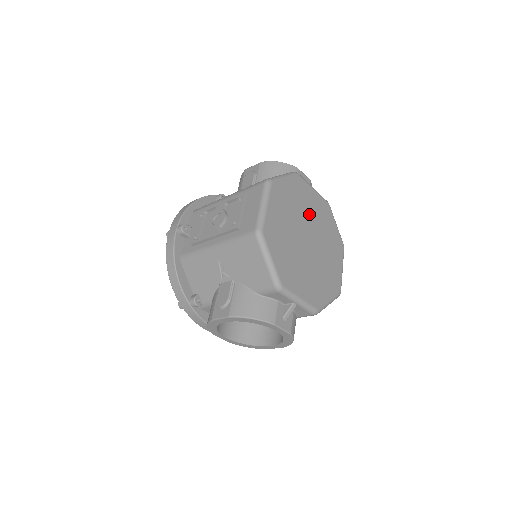
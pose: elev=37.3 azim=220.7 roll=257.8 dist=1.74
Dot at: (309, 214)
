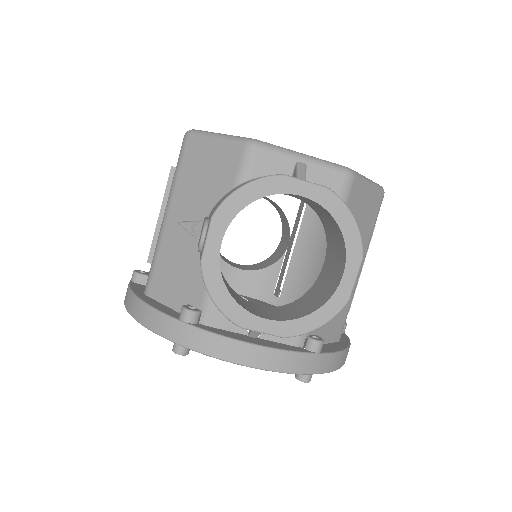
Dot at: occluded
